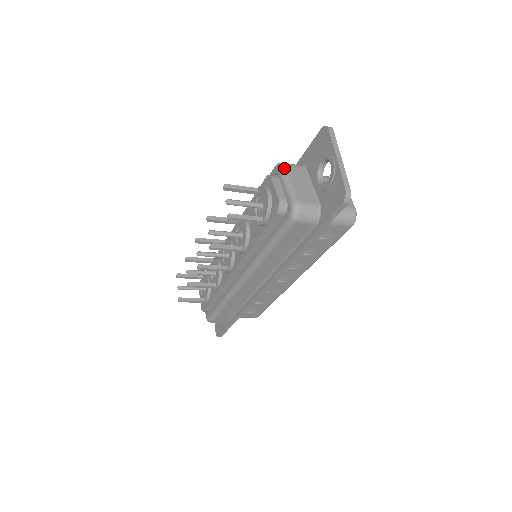
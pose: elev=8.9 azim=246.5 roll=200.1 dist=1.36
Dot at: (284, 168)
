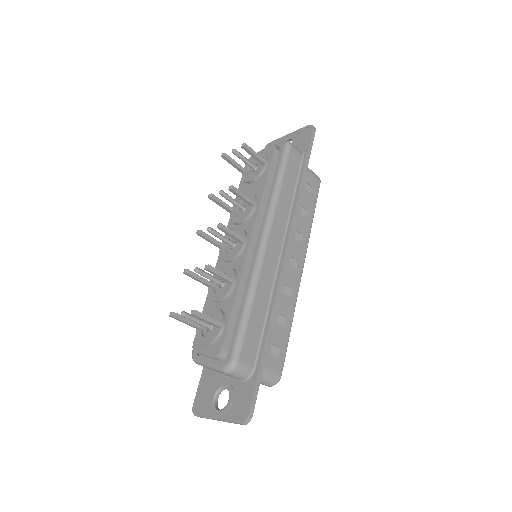
Dot at: occluded
